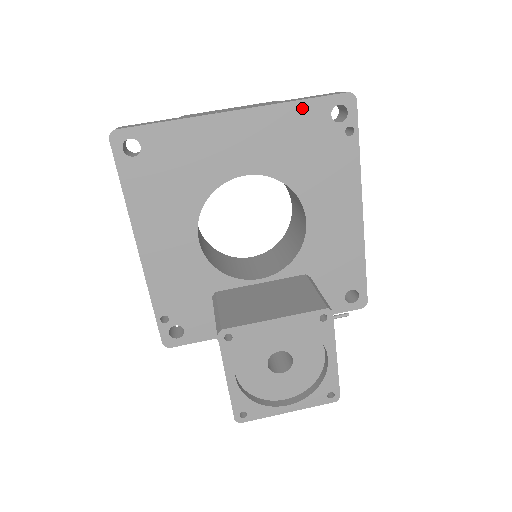
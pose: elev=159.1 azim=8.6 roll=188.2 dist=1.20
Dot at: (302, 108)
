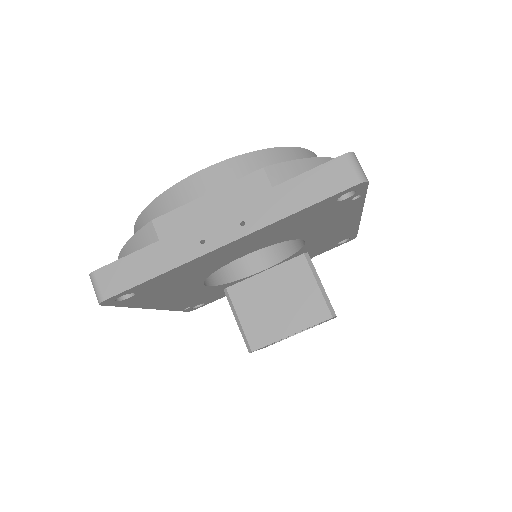
Dot at: (304, 212)
